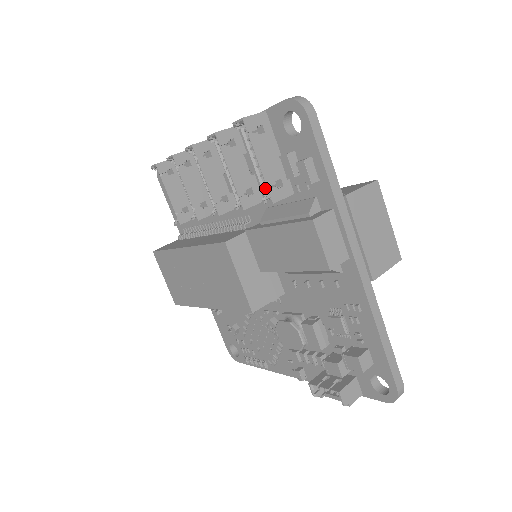
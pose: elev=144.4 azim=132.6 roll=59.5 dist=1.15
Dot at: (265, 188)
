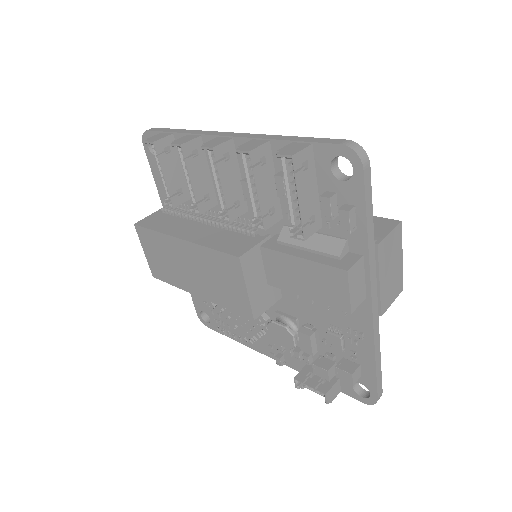
Dot at: (294, 217)
